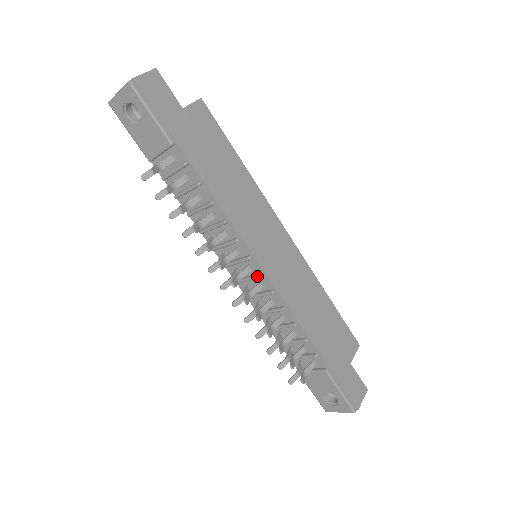
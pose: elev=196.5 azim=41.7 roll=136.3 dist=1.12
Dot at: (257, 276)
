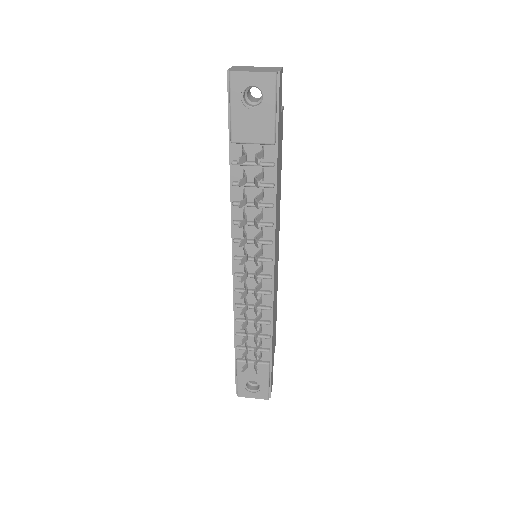
Dot at: (267, 277)
